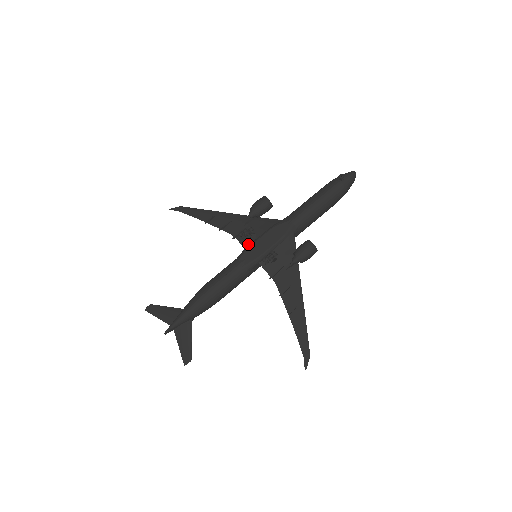
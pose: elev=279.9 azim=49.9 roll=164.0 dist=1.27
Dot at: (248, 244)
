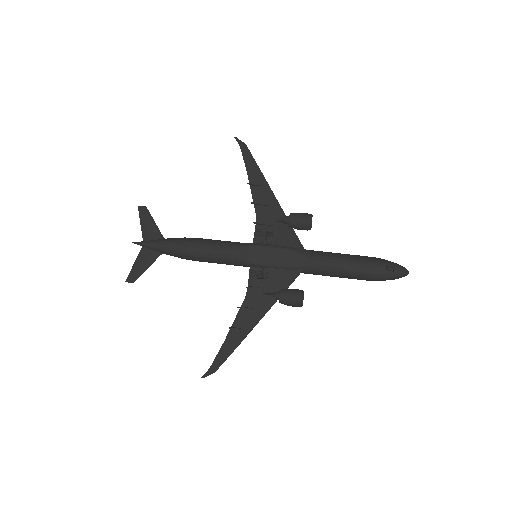
Dot at: (258, 241)
